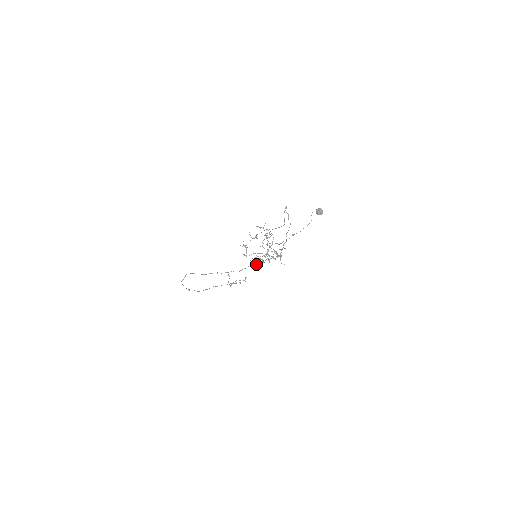
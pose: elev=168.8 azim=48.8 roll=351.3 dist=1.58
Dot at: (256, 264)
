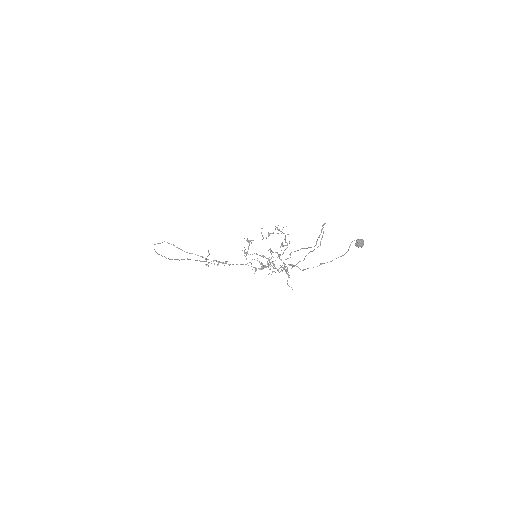
Dot at: occluded
